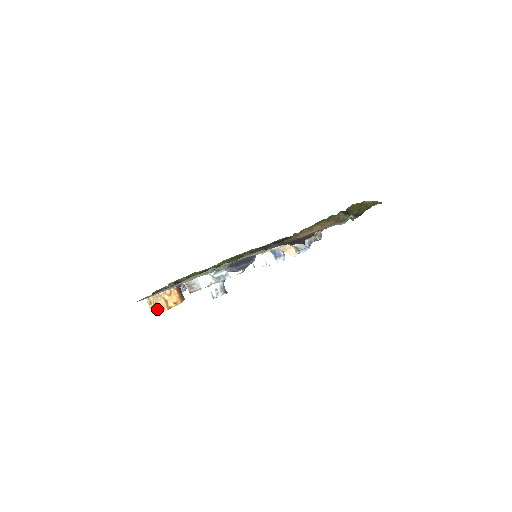
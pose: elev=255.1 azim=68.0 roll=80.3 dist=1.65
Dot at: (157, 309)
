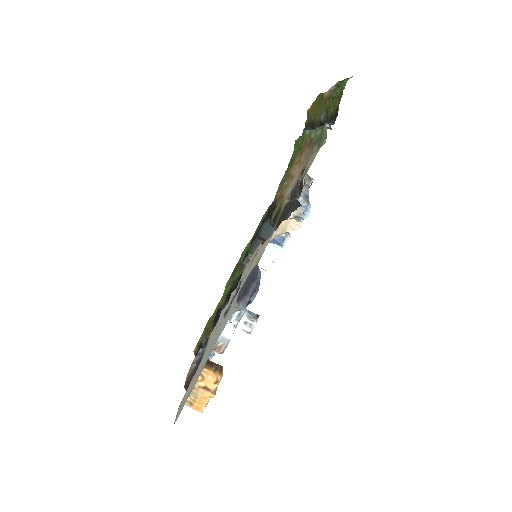
Dot at: (203, 404)
